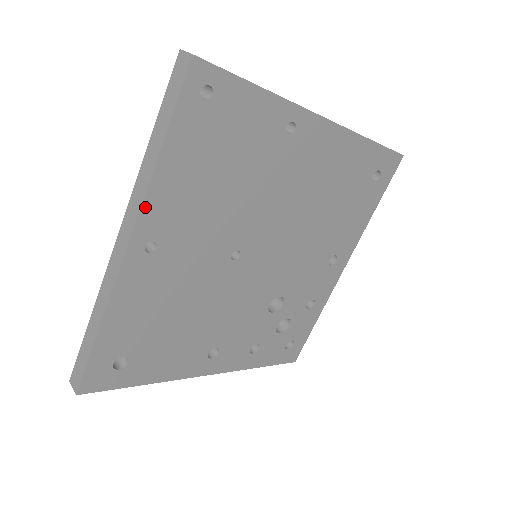
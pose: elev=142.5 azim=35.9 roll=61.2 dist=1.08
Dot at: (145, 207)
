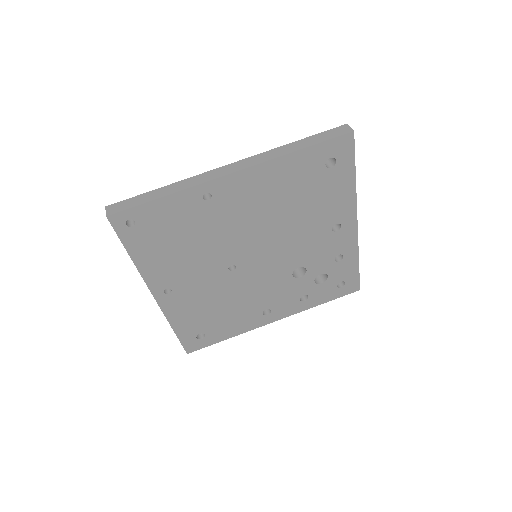
Dot at: (147, 280)
